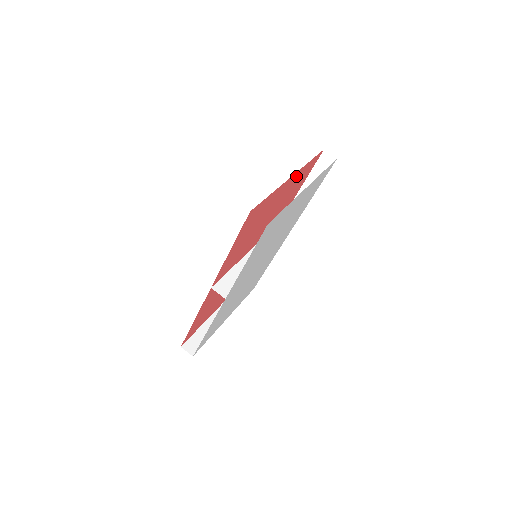
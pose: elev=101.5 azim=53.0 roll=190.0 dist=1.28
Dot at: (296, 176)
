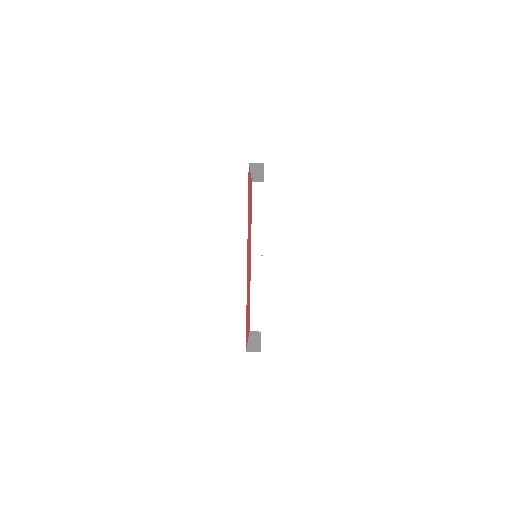
Dot at: occluded
